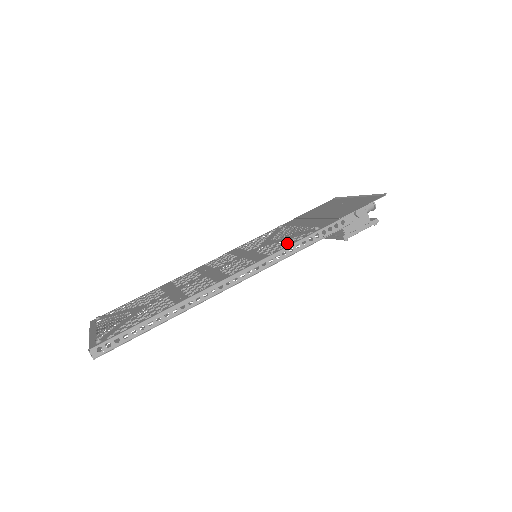
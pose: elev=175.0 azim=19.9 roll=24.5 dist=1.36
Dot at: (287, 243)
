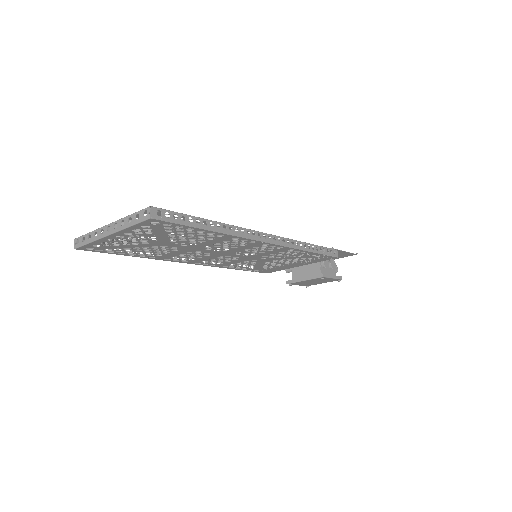
Dot at: occluded
